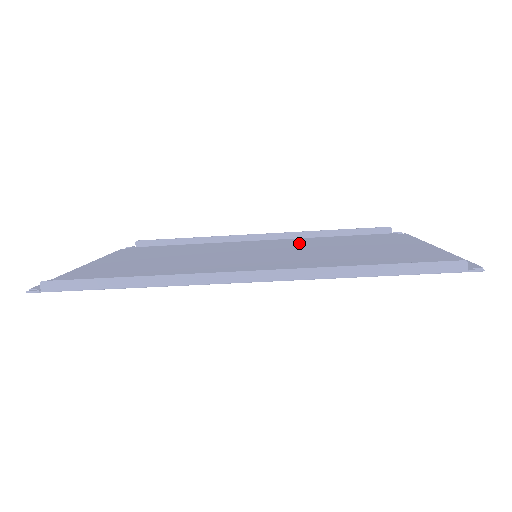
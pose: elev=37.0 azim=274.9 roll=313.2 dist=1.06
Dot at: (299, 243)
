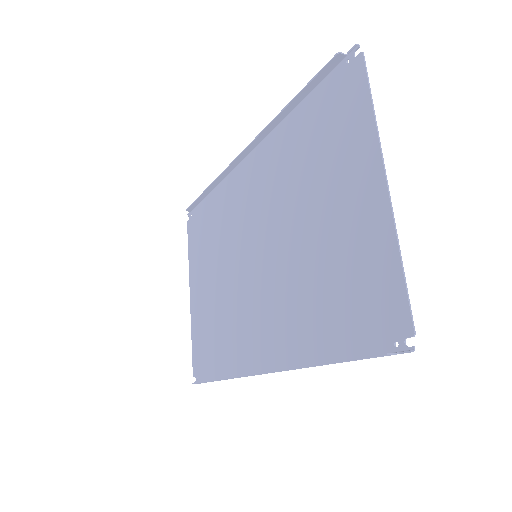
Dot at: (273, 174)
